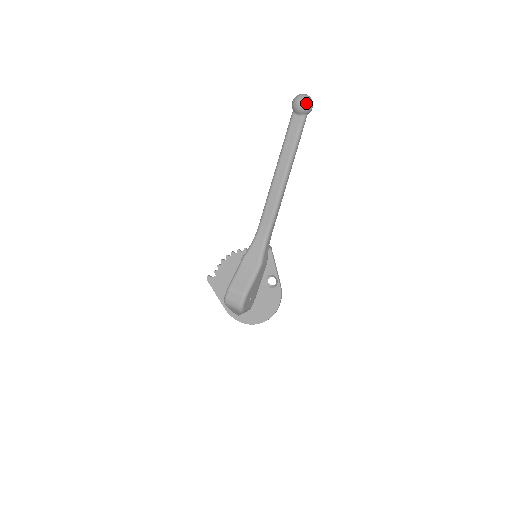
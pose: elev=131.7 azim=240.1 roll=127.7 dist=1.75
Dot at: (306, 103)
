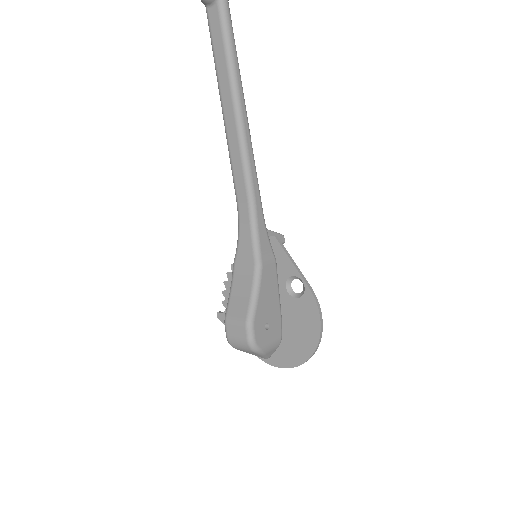
Dot at: out of frame
